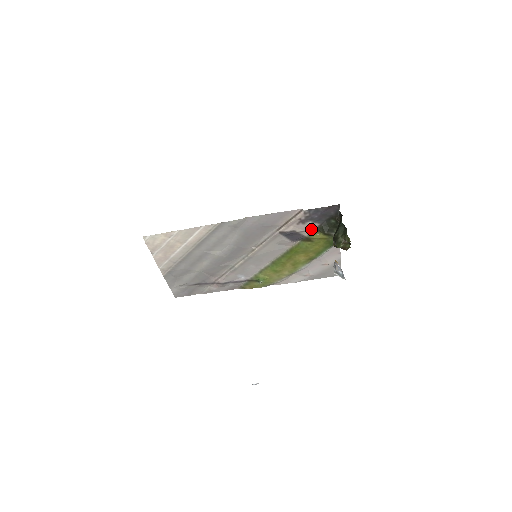
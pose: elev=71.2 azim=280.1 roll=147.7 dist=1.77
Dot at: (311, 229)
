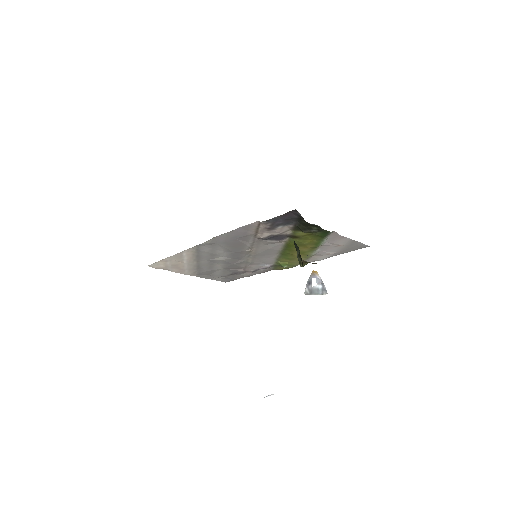
Dot at: (289, 229)
